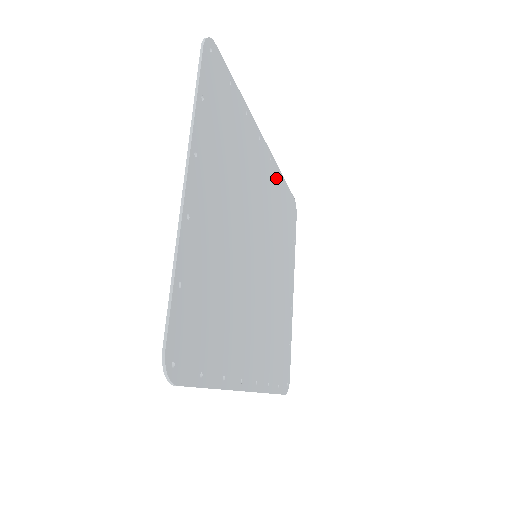
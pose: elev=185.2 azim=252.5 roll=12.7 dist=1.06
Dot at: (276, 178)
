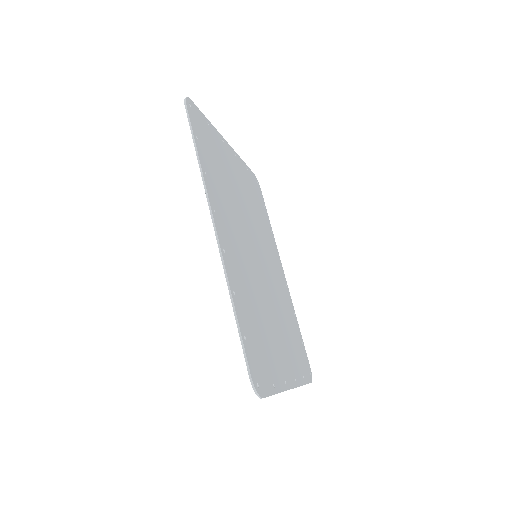
Dot at: (290, 303)
